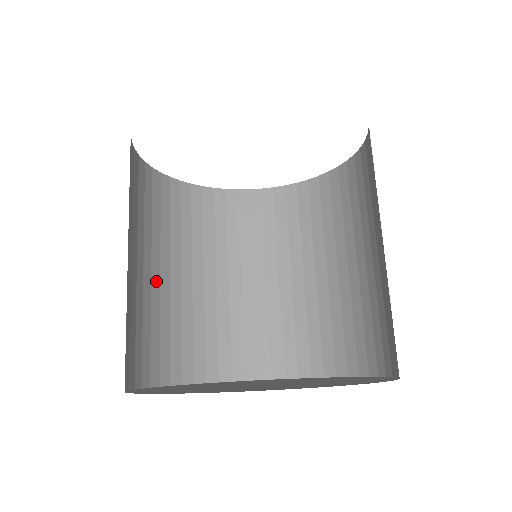
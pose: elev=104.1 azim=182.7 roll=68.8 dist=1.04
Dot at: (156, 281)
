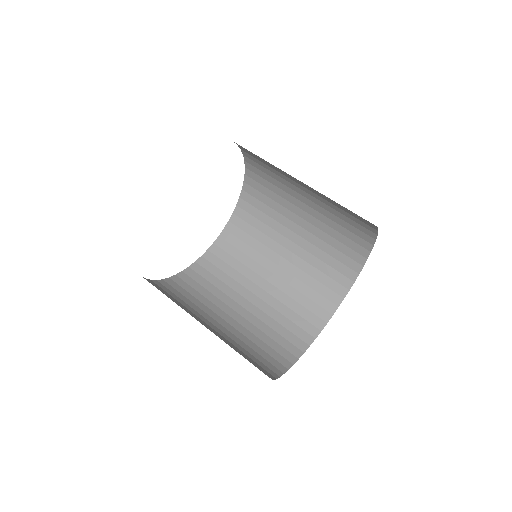
Dot at: occluded
